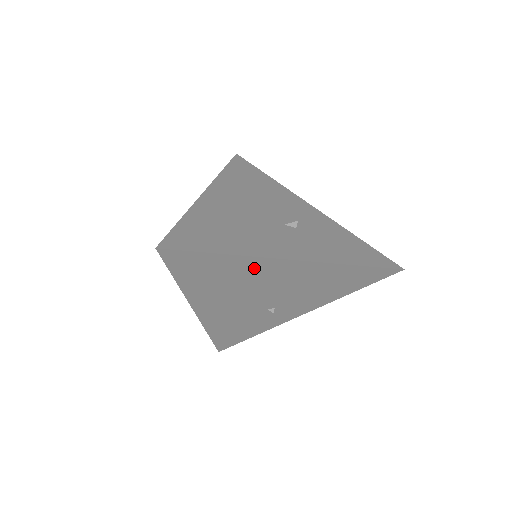
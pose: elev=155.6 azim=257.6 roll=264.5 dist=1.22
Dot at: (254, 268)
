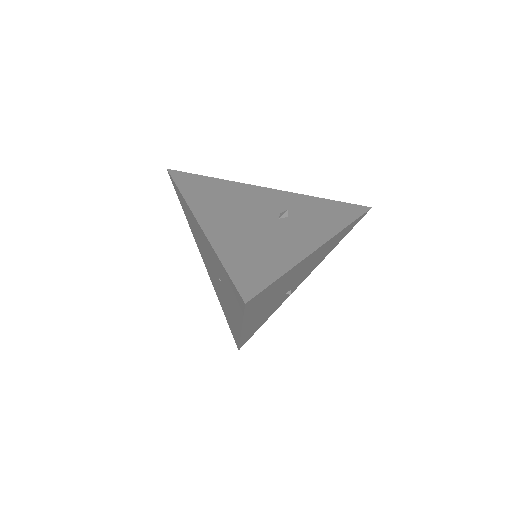
Dot at: (295, 270)
